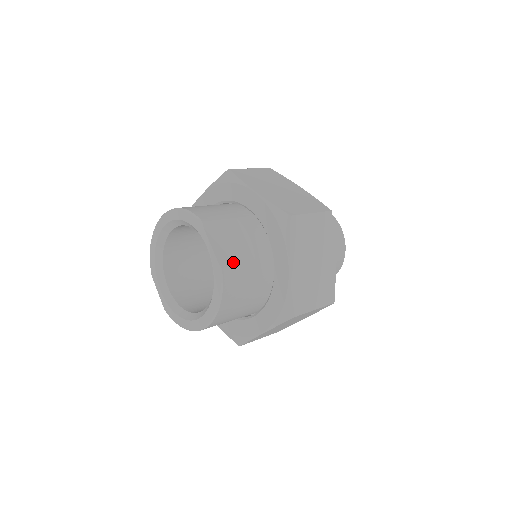
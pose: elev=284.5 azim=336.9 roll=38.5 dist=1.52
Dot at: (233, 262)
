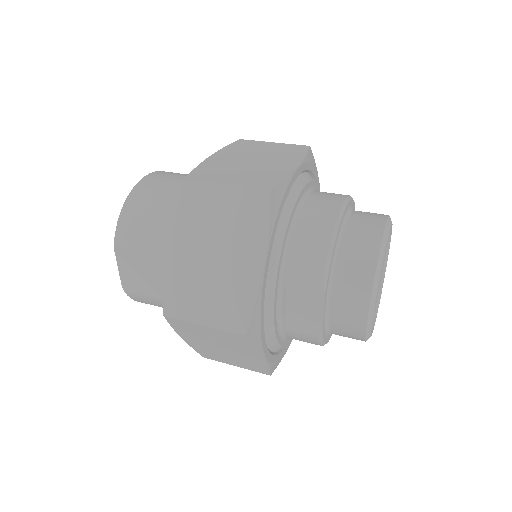
Dot at: (138, 292)
